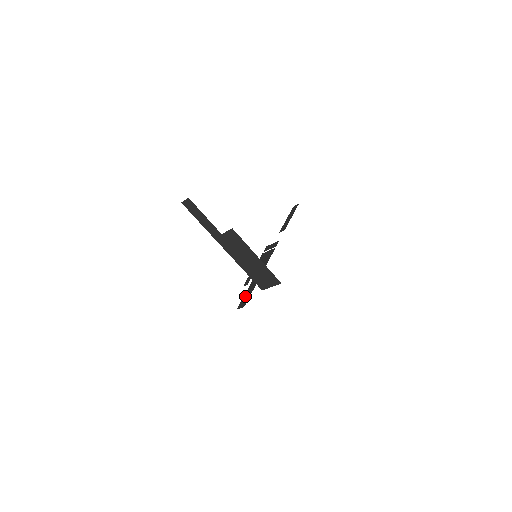
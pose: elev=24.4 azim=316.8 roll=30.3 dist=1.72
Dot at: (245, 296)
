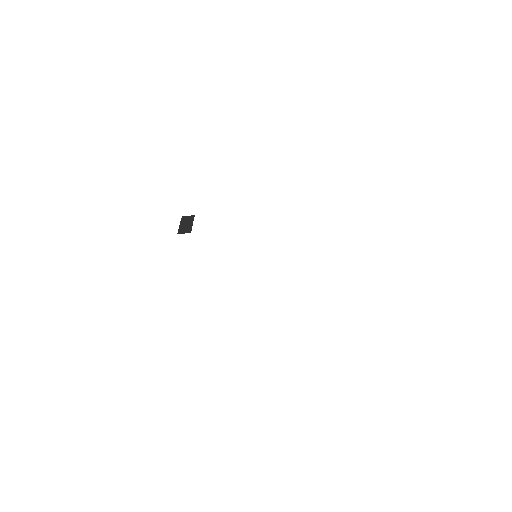
Dot at: occluded
